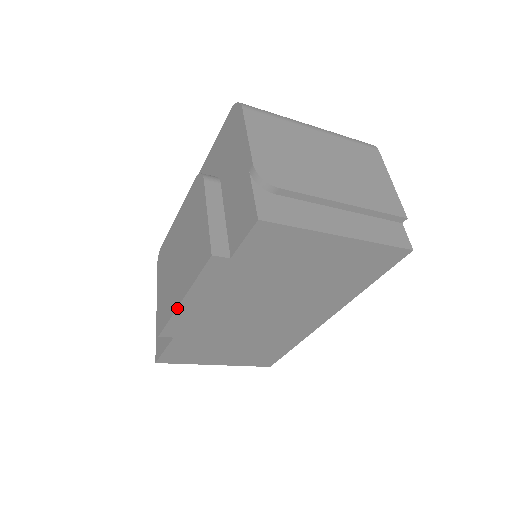
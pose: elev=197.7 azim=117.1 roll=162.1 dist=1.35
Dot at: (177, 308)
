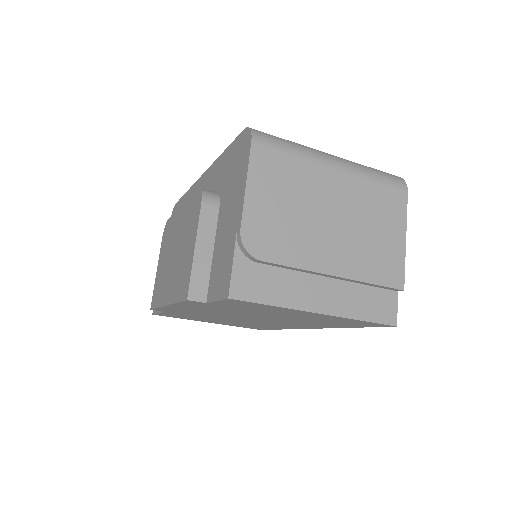
Dot at: (163, 306)
